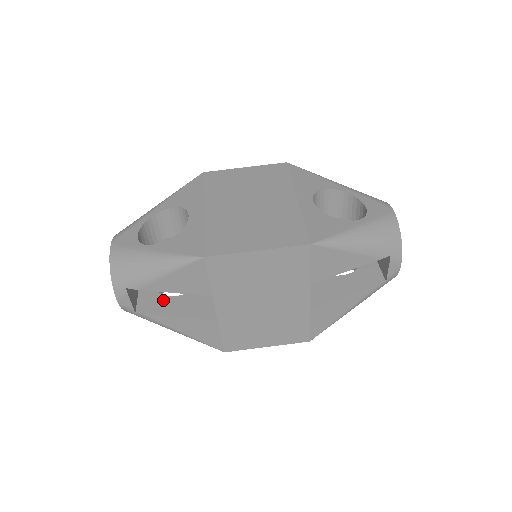
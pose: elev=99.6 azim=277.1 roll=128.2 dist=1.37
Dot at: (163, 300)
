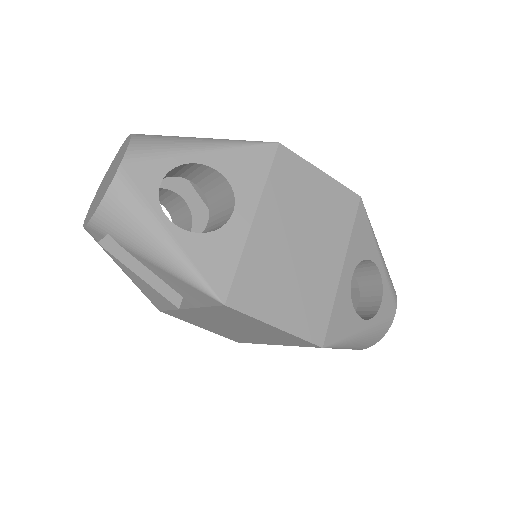
Dot at: occluded
